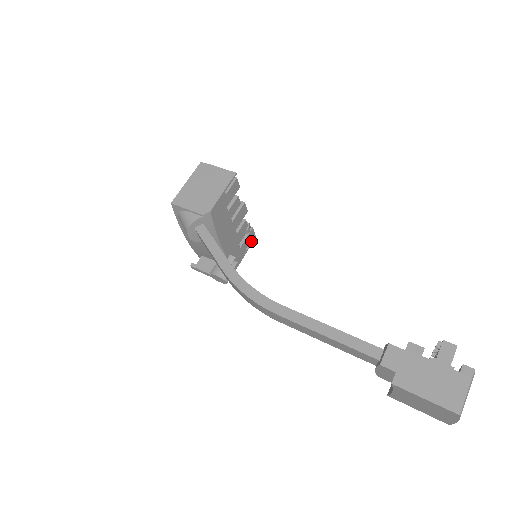
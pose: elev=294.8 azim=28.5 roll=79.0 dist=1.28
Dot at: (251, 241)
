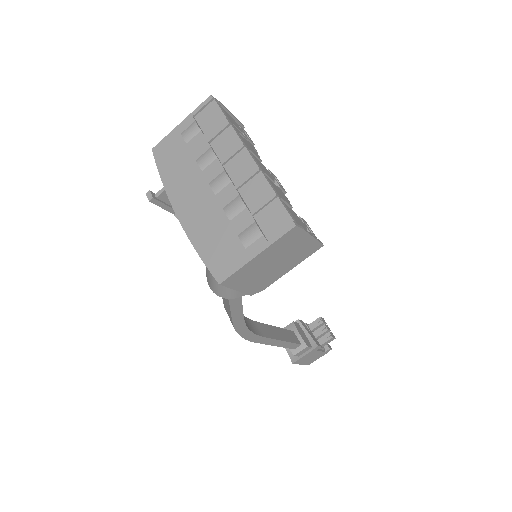
Dot at: occluded
